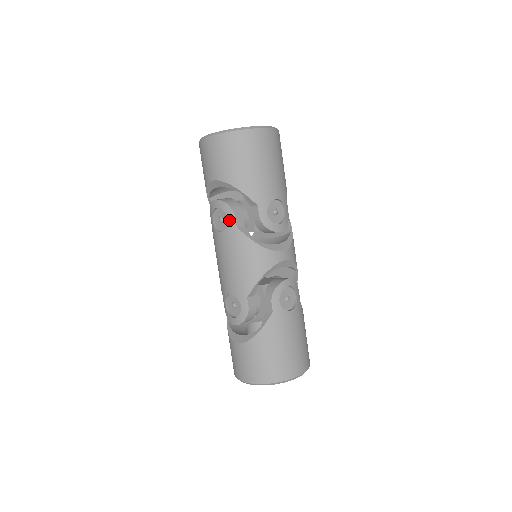
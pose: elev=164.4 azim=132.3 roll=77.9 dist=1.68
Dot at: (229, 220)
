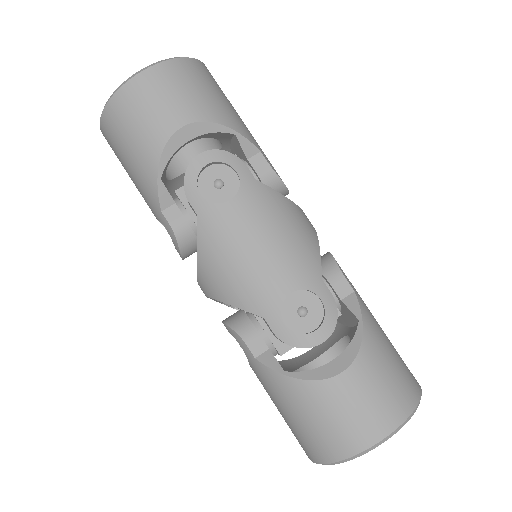
Dot at: (240, 173)
